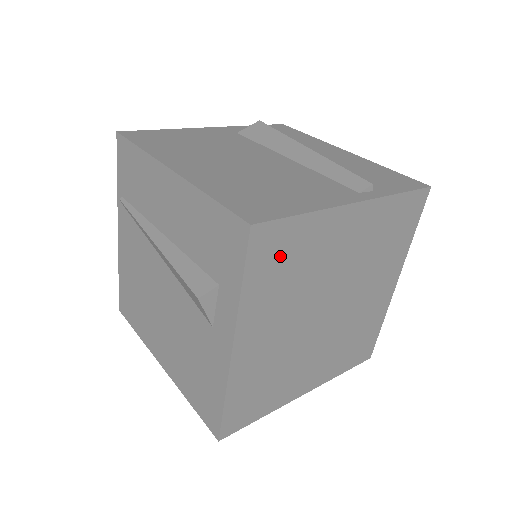
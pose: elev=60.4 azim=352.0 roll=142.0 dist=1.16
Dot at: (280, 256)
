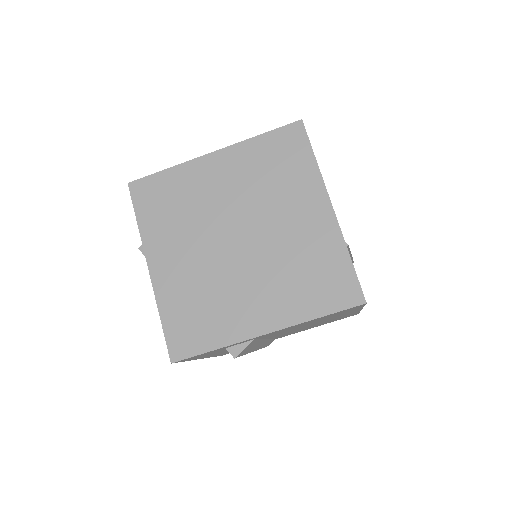
Dot at: (159, 198)
